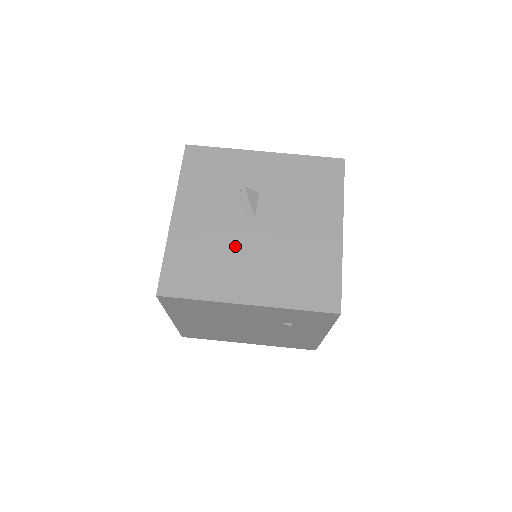
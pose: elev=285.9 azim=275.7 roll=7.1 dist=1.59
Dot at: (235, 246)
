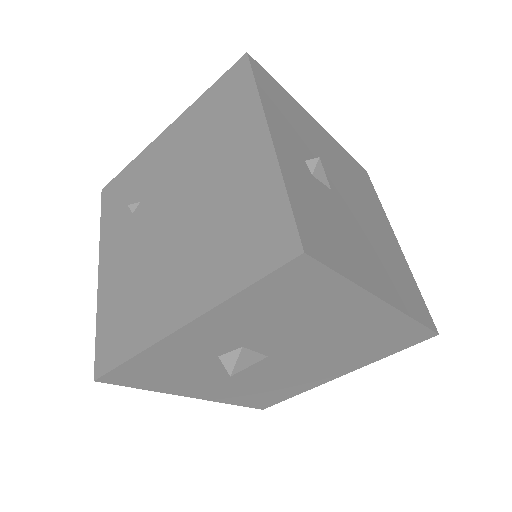
Dot at: (281, 373)
